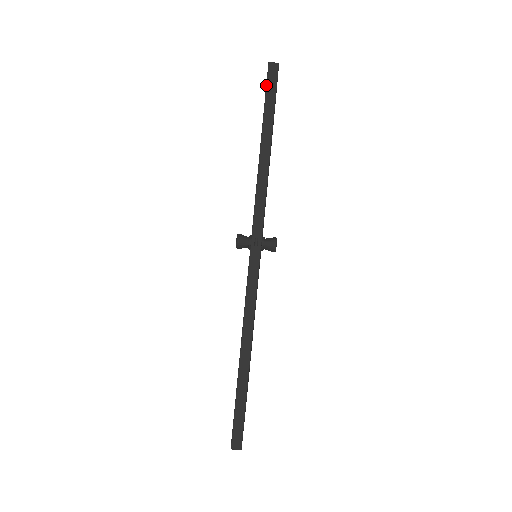
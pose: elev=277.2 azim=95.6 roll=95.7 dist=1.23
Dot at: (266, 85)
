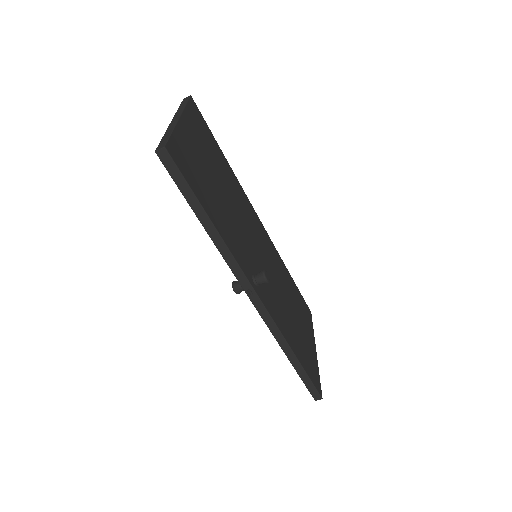
Dot at: (169, 174)
